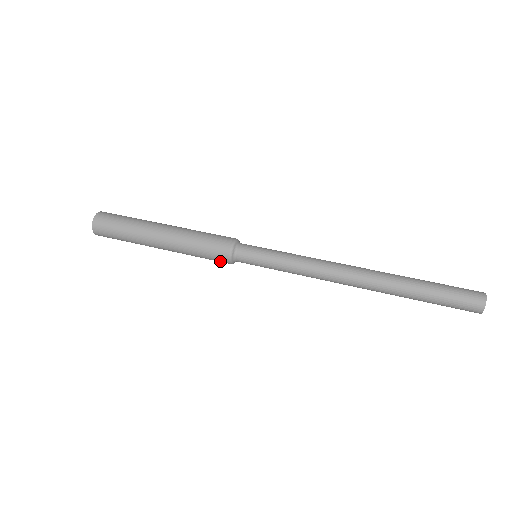
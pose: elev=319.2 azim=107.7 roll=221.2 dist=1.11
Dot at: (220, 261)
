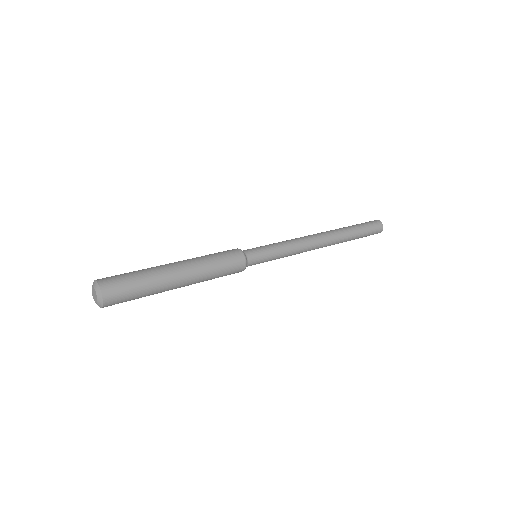
Dot at: occluded
